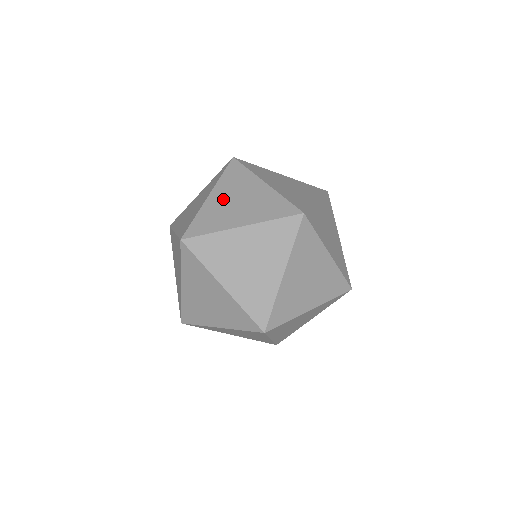
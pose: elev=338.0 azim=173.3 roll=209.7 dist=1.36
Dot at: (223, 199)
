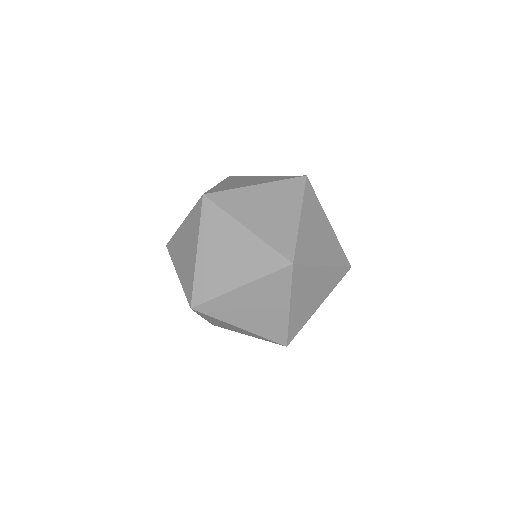
Dot at: (232, 183)
